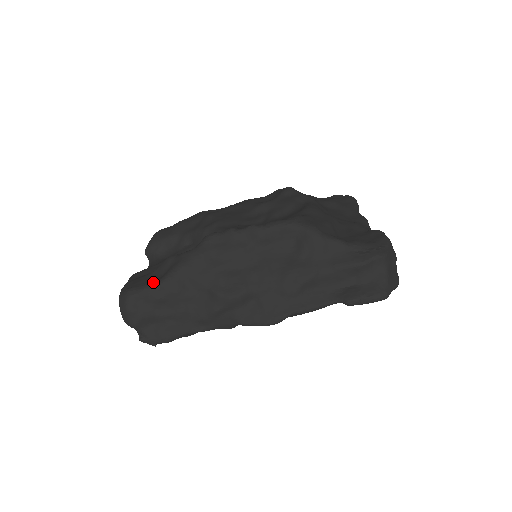
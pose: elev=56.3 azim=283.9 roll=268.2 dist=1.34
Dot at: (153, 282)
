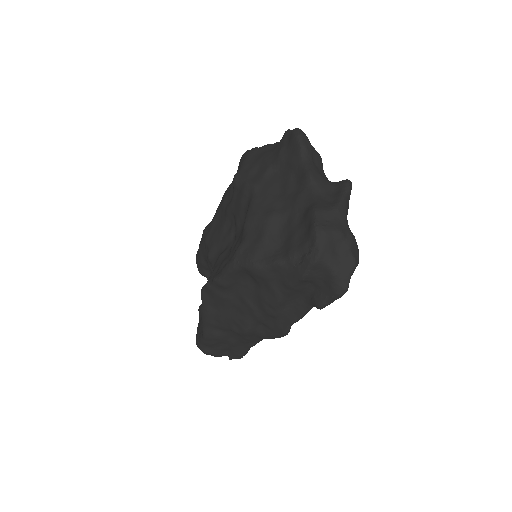
Dot at: (202, 335)
